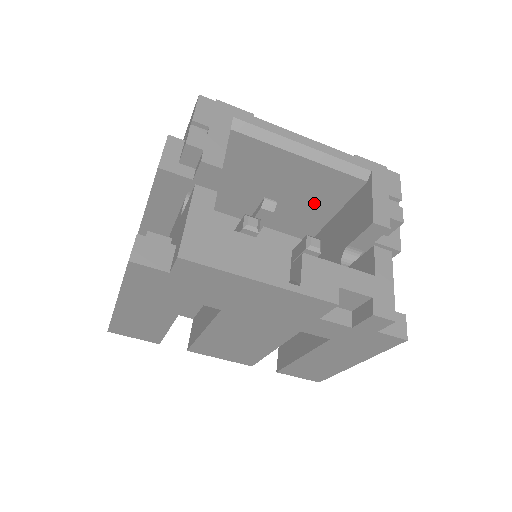
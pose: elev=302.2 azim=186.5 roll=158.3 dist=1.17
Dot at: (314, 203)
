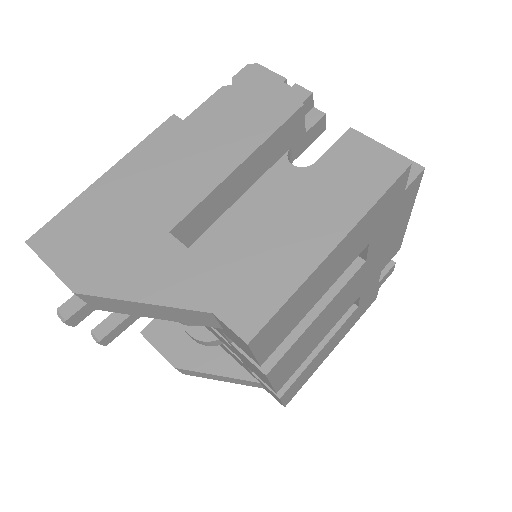
Dot at: occluded
